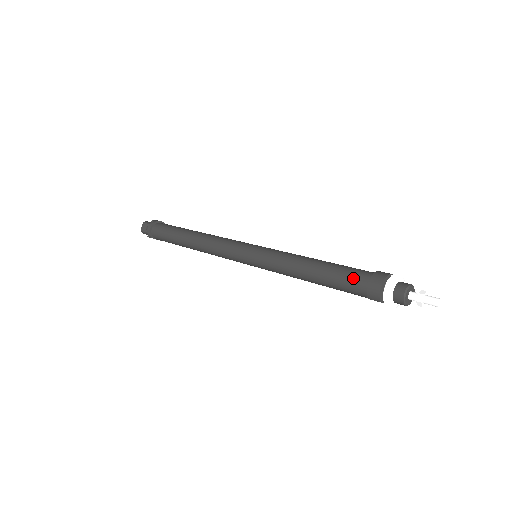
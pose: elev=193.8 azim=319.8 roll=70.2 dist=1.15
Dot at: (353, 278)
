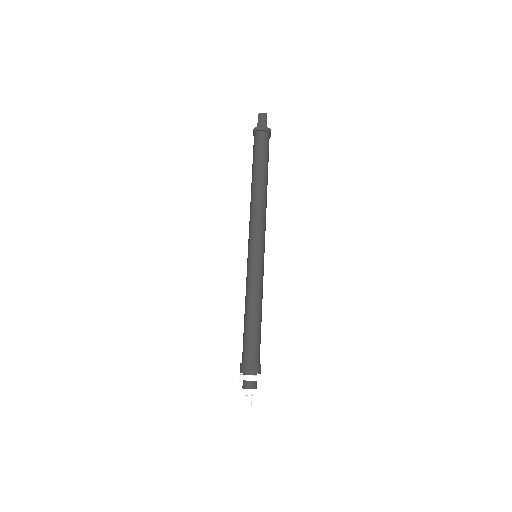
Dot at: occluded
